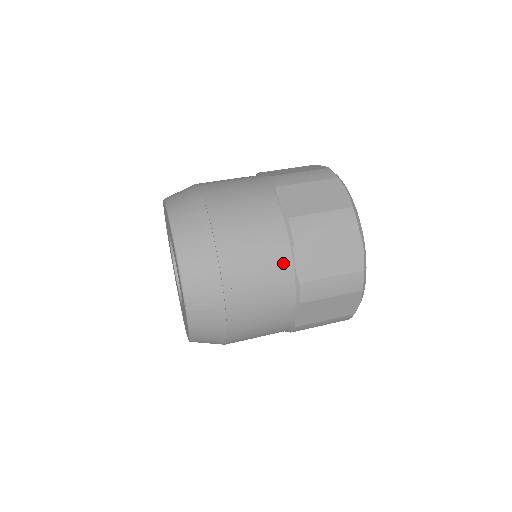
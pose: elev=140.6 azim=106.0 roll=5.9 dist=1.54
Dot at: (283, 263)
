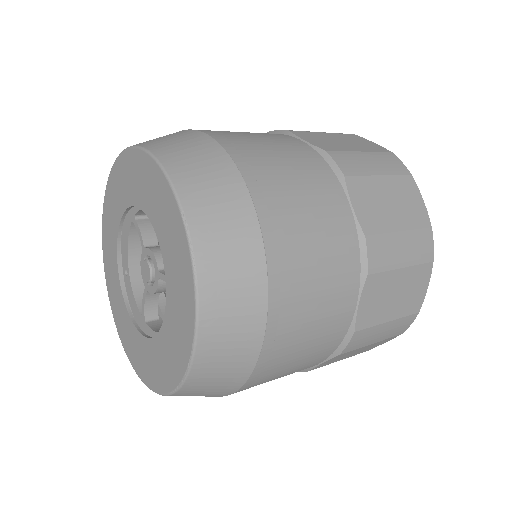
Dot at: (338, 205)
